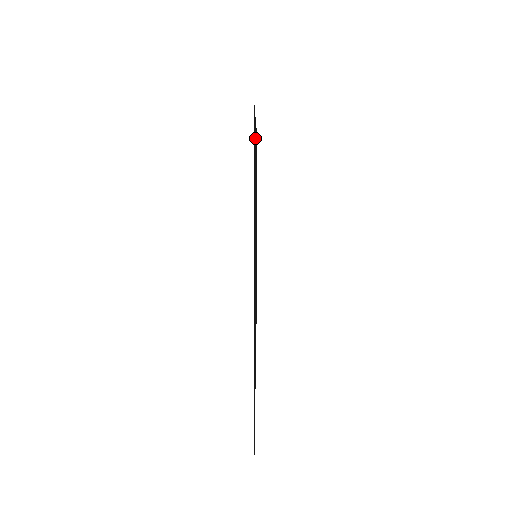
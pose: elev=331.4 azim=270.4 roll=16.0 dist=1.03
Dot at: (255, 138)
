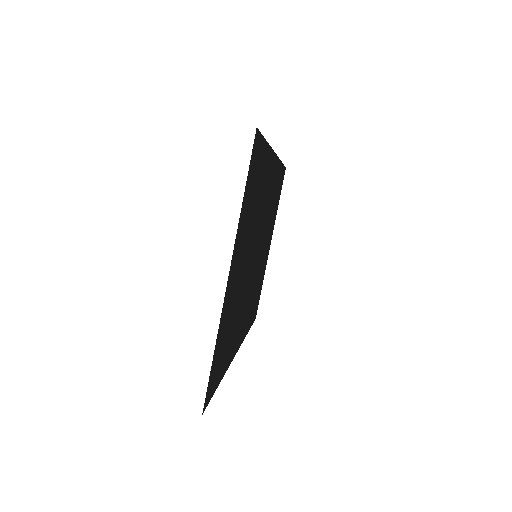
Dot at: (265, 158)
